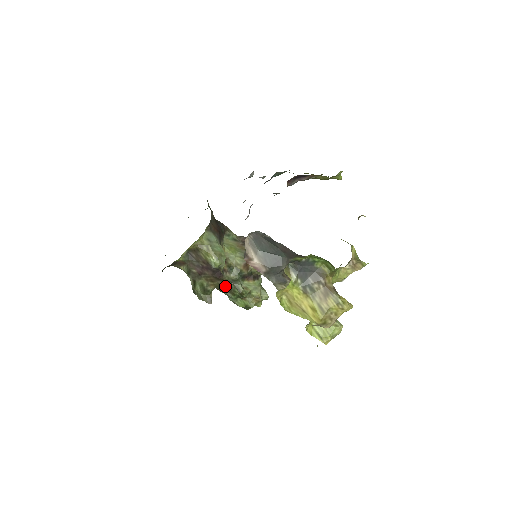
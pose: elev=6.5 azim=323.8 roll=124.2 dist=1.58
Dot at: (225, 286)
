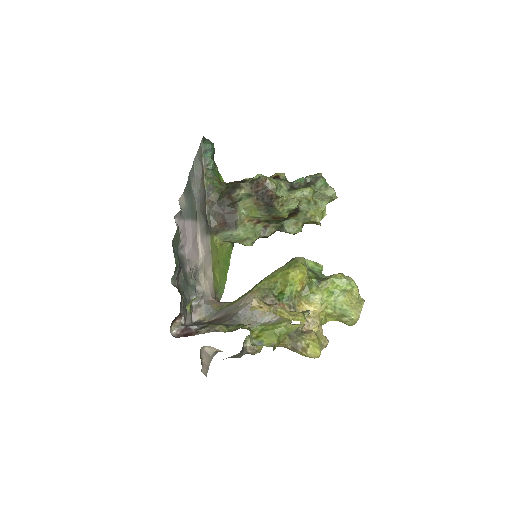
Dot at: occluded
